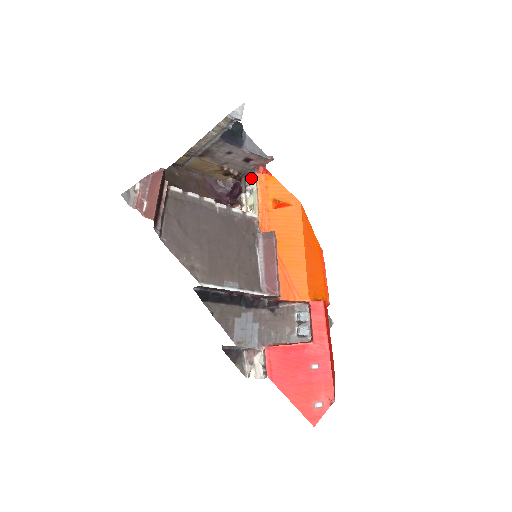
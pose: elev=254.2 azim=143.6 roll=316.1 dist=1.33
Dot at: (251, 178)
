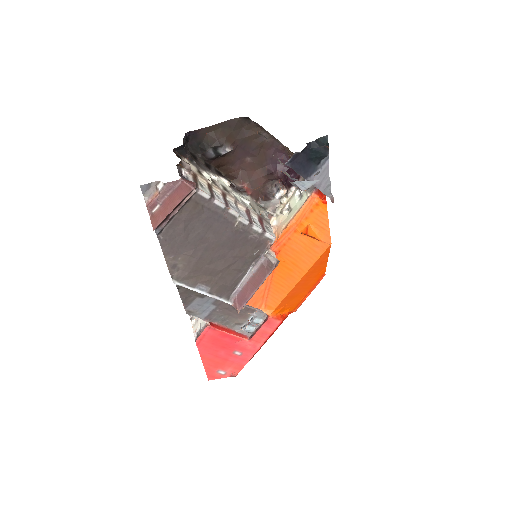
Dot at: occluded
